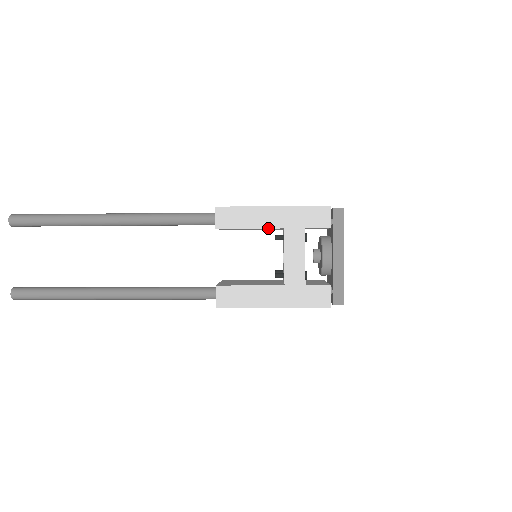
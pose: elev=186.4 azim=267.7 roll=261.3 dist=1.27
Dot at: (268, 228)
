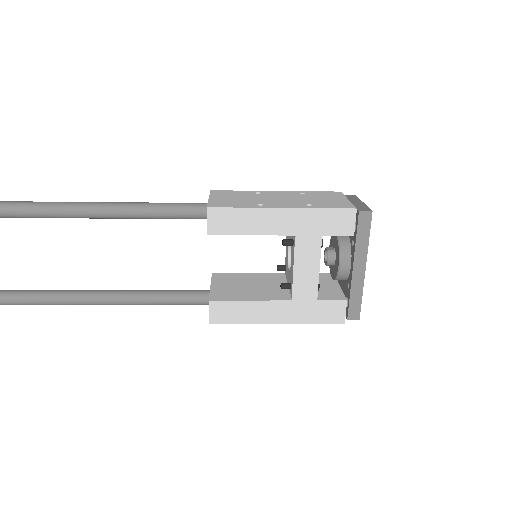
Dot at: occluded
